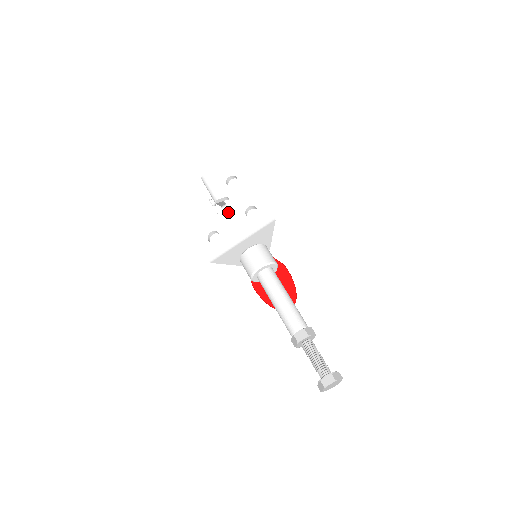
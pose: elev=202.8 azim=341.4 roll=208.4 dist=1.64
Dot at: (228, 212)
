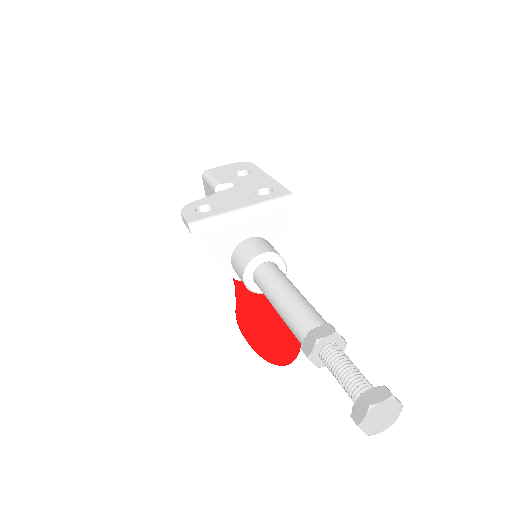
Dot at: (231, 192)
